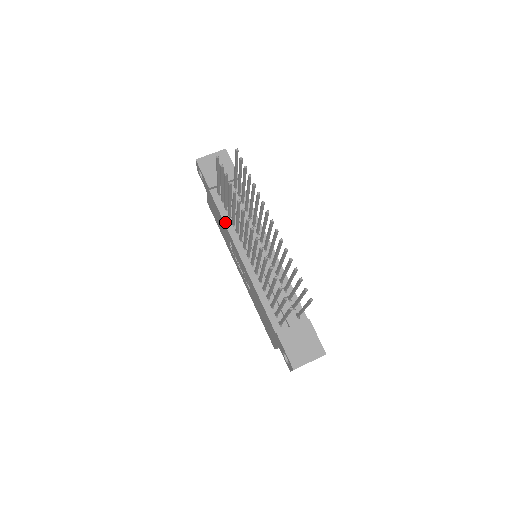
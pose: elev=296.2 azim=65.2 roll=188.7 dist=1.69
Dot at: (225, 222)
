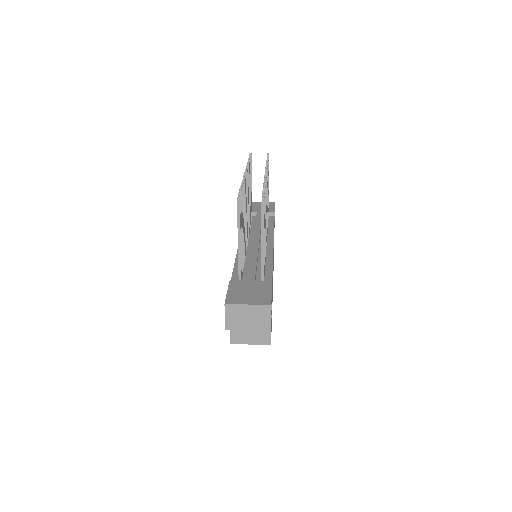
Dot at: occluded
